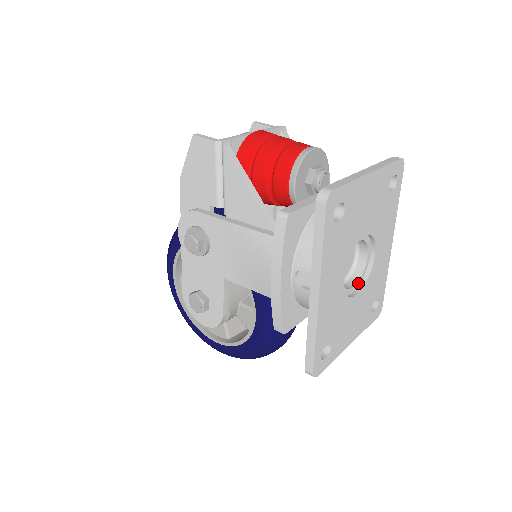
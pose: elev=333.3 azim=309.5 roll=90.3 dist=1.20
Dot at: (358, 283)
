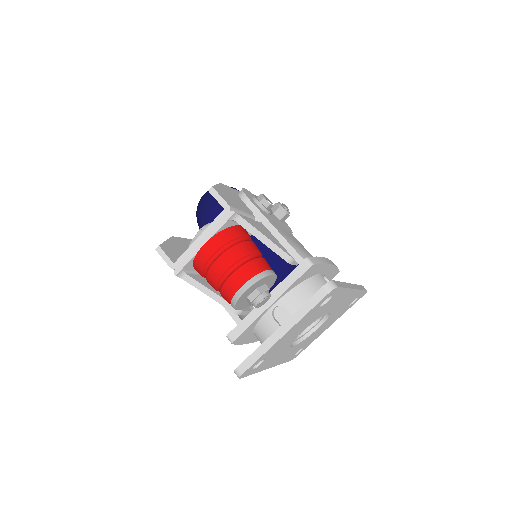
Dot at: (320, 320)
